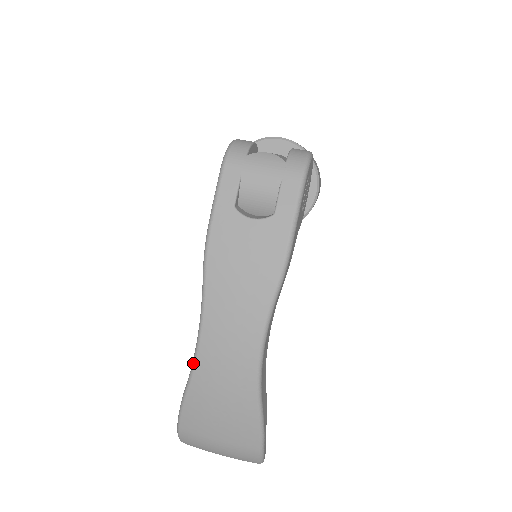
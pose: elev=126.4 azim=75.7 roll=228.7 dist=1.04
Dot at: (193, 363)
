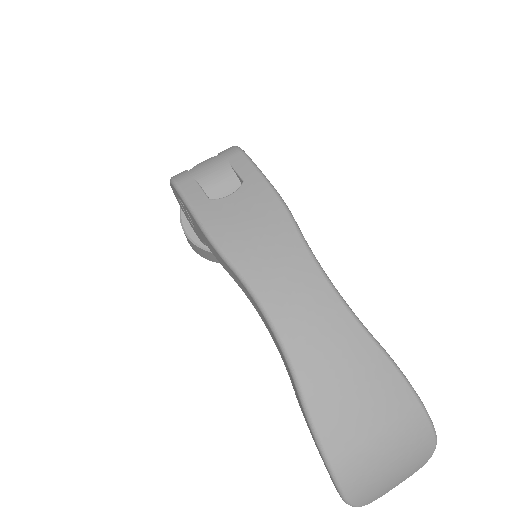
Dot at: (284, 352)
